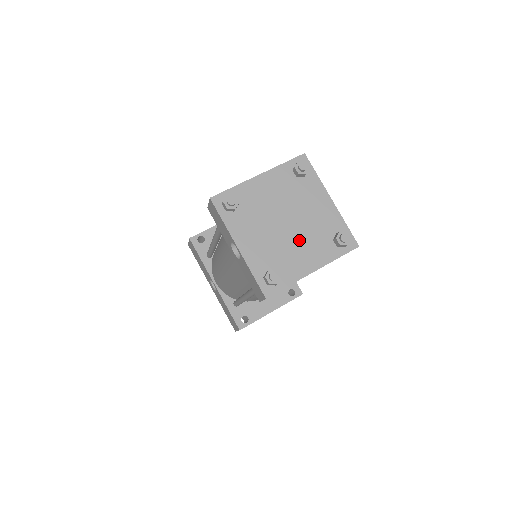
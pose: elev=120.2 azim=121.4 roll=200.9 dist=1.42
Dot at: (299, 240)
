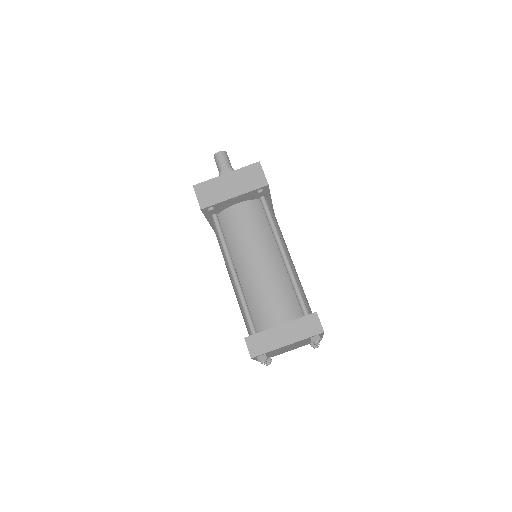
Dot at: occluded
